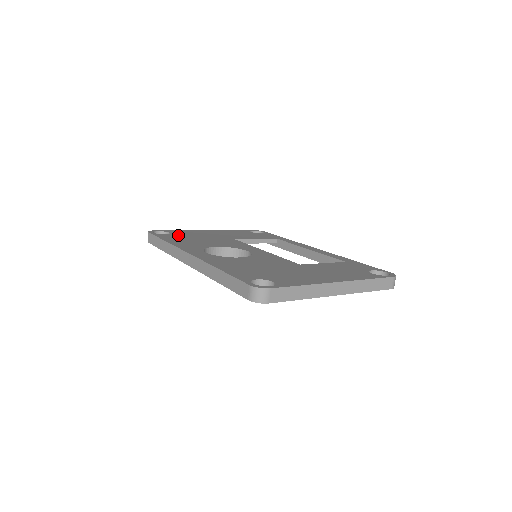
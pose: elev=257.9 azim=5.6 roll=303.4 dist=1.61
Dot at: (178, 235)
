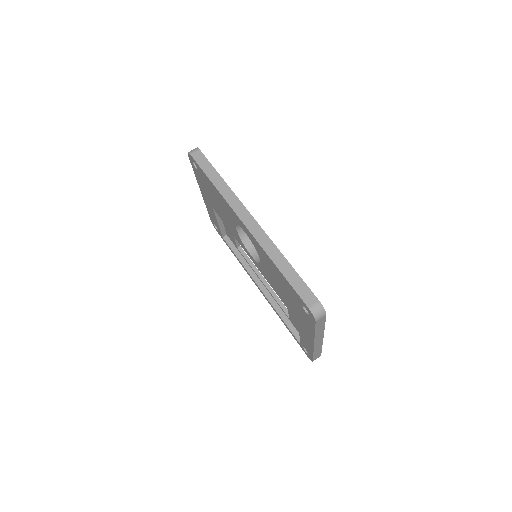
Dot at: occluded
